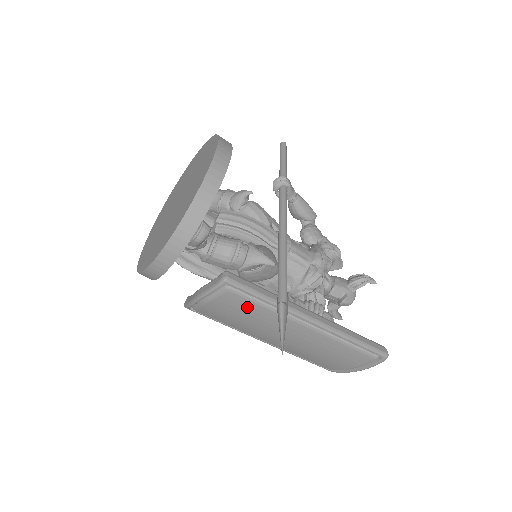
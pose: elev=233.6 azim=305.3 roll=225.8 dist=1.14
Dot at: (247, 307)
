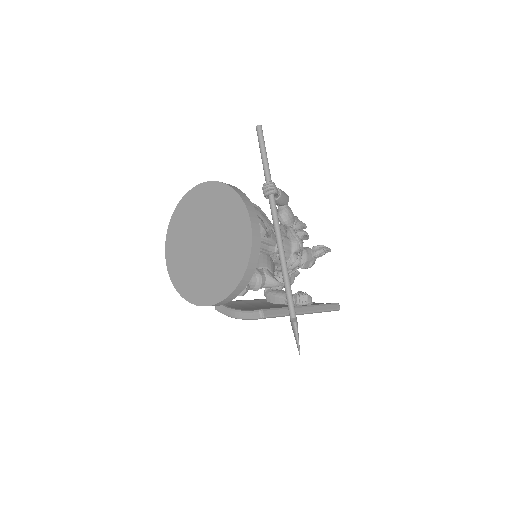
Dot at: occluded
